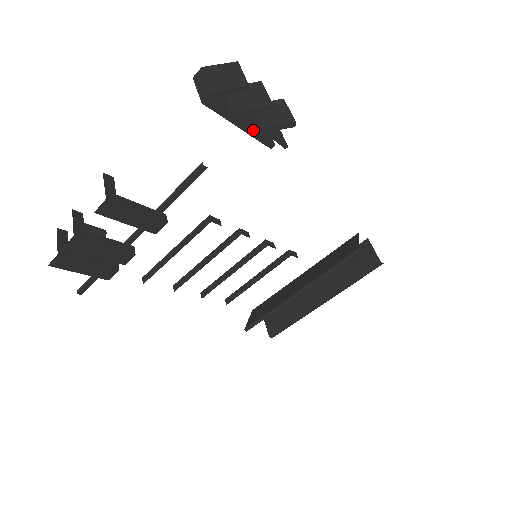
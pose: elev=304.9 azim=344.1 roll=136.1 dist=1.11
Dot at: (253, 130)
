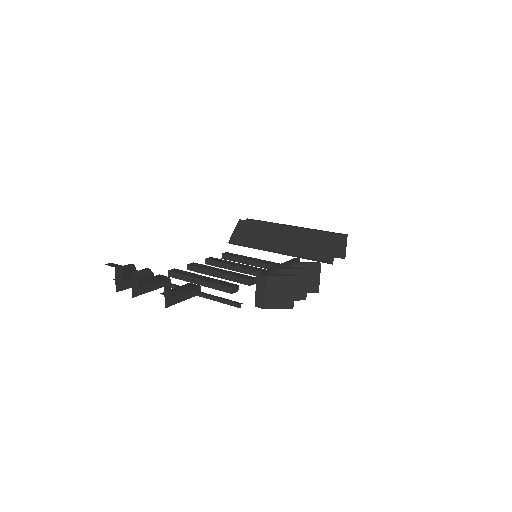
Dot at: occluded
